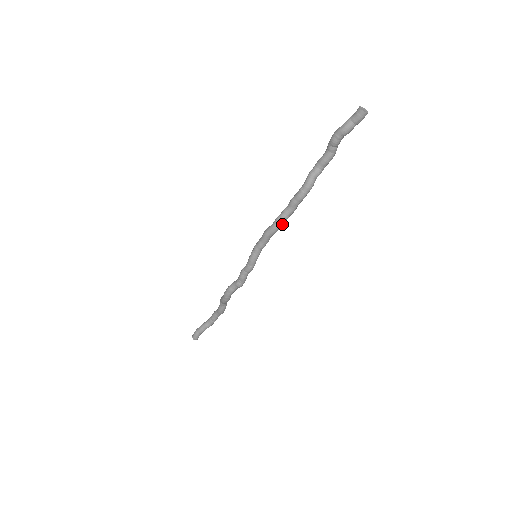
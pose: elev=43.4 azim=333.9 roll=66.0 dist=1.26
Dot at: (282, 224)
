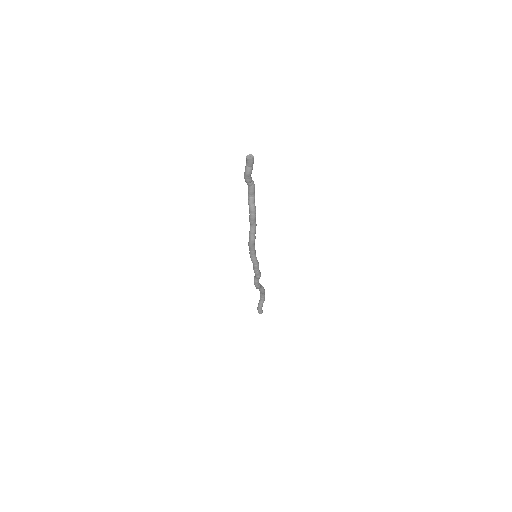
Dot at: (255, 236)
